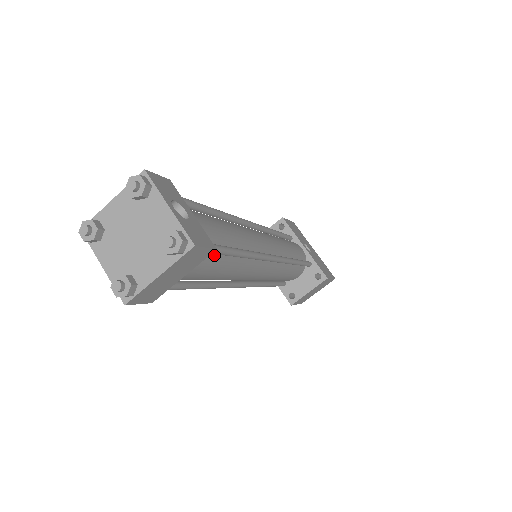
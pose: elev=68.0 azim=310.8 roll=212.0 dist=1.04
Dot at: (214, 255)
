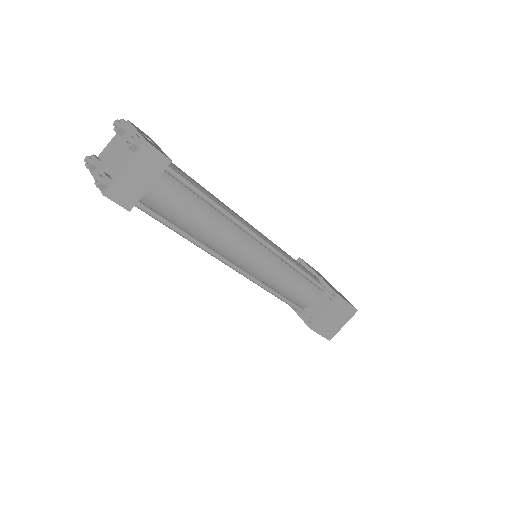
Dot at: (183, 188)
